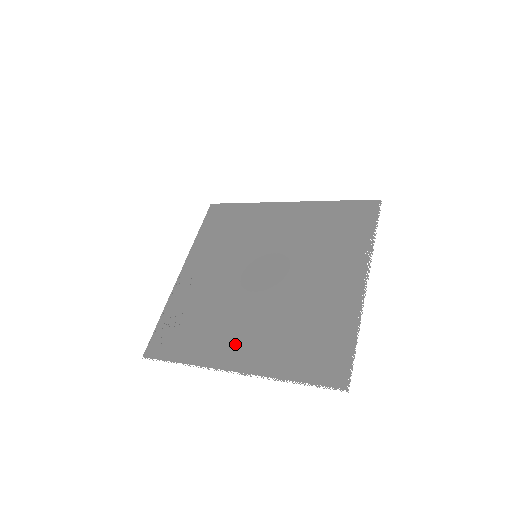
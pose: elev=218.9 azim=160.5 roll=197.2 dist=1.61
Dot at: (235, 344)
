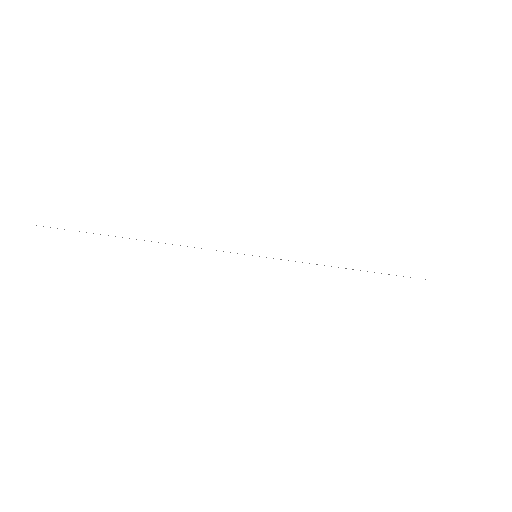
Dot at: occluded
